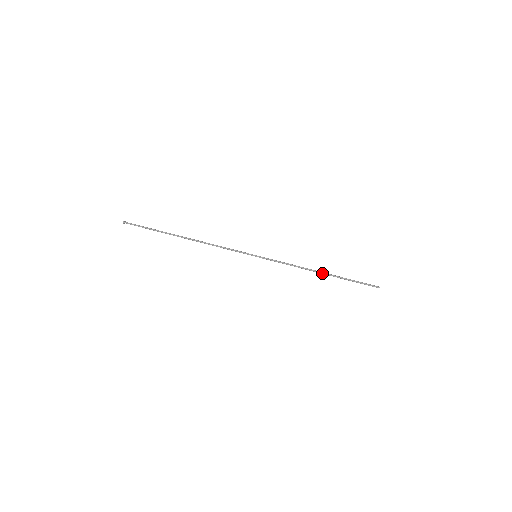
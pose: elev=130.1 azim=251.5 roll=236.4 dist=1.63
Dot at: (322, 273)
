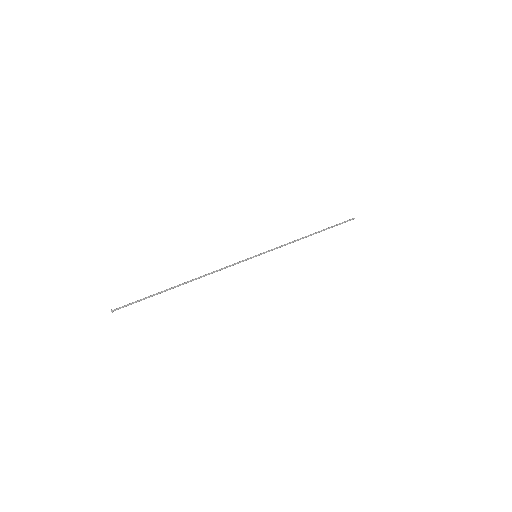
Dot at: (312, 234)
